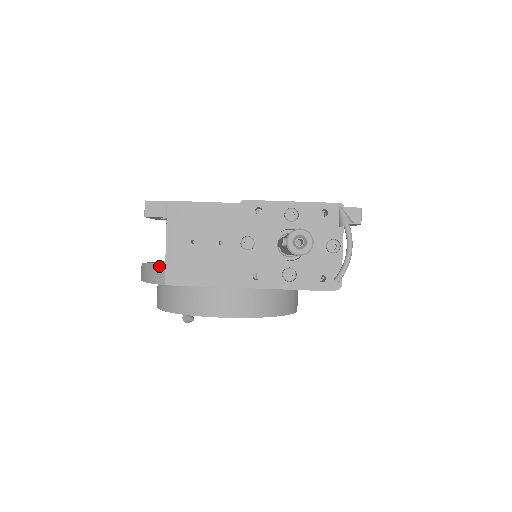
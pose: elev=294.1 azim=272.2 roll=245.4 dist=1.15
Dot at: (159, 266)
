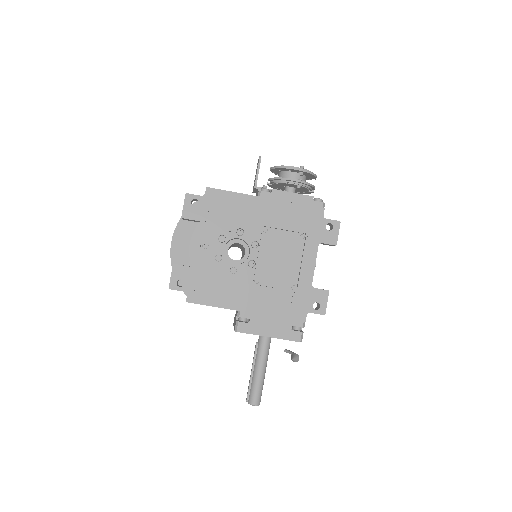
Dot at: occluded
